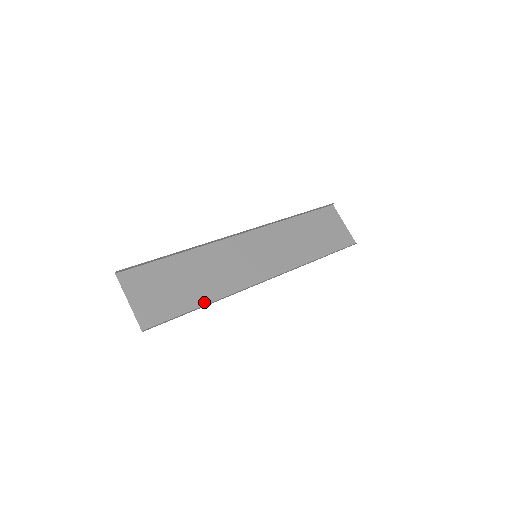
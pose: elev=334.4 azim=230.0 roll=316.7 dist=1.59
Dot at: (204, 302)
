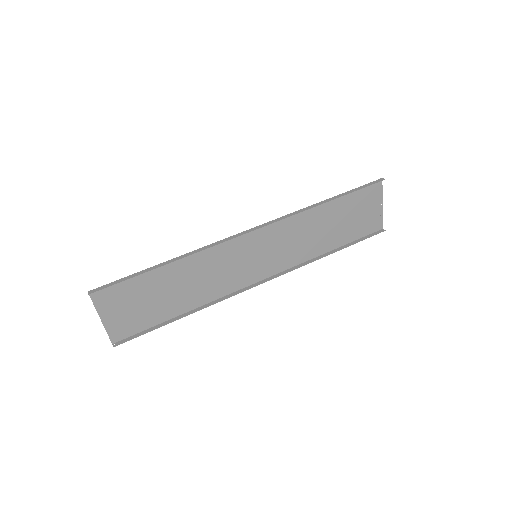
Dot at: (182, 310)
